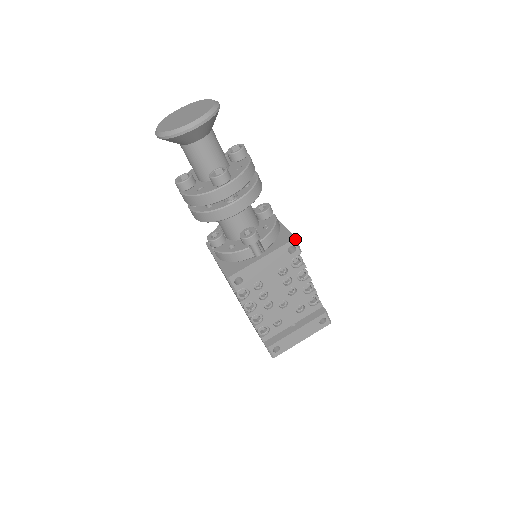
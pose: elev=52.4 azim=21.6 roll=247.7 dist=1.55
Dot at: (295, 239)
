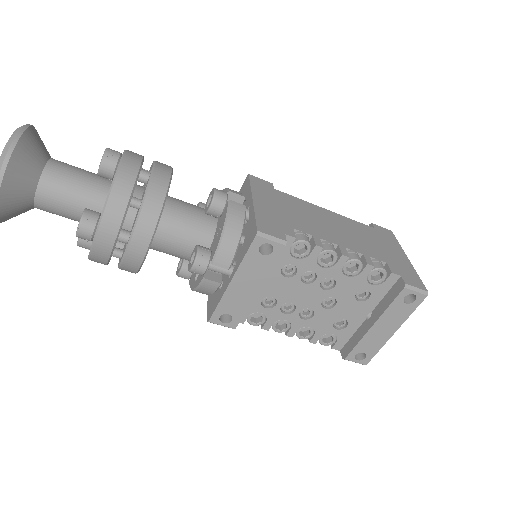
Dot at: (258, 235)
